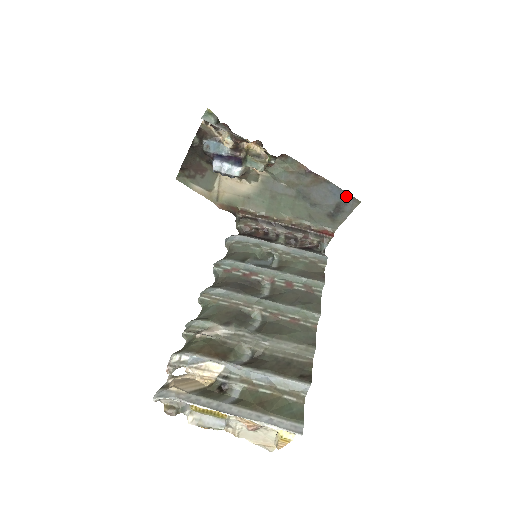
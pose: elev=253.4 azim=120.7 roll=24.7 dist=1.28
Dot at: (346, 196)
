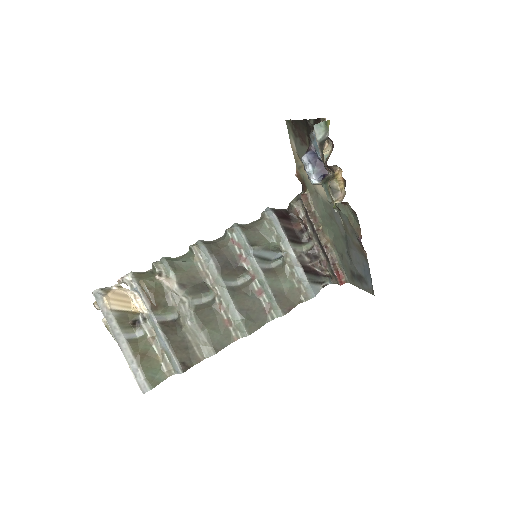
Dot at: (370, 281)
